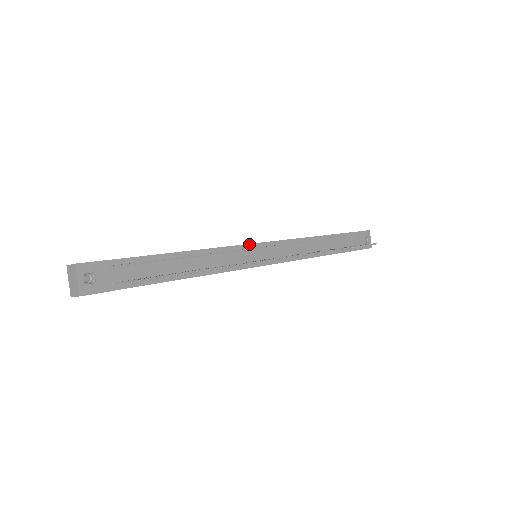
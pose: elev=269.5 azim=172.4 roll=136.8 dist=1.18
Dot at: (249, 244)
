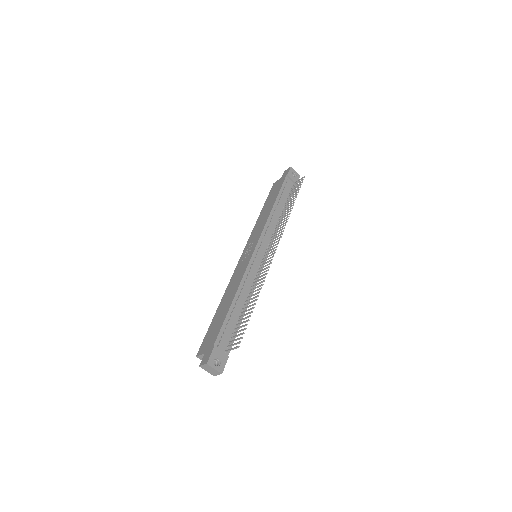
Dot at: (251, 258)
